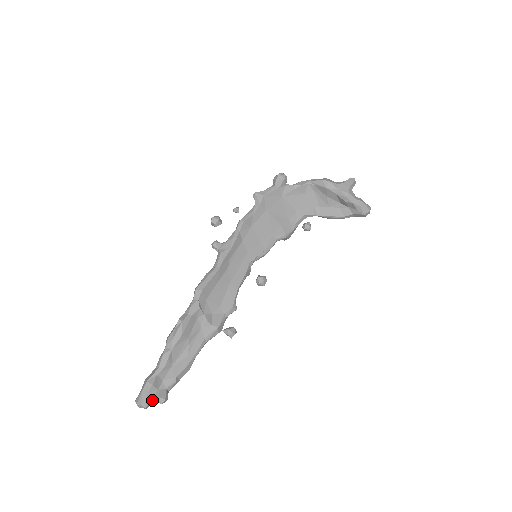
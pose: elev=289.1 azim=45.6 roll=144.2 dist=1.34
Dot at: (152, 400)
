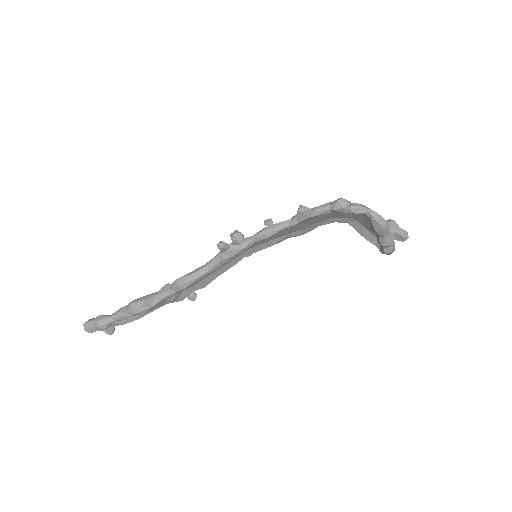
Dot at: occluded
